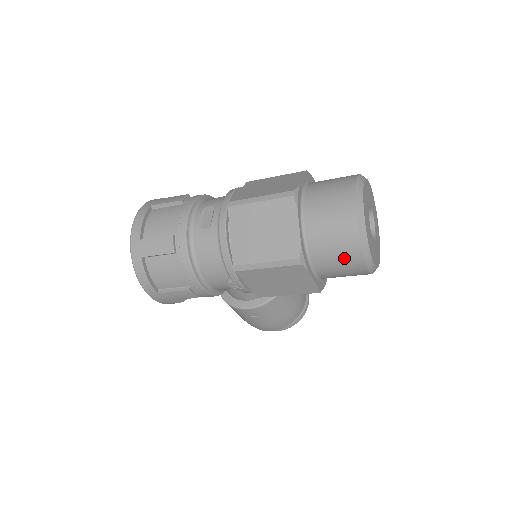
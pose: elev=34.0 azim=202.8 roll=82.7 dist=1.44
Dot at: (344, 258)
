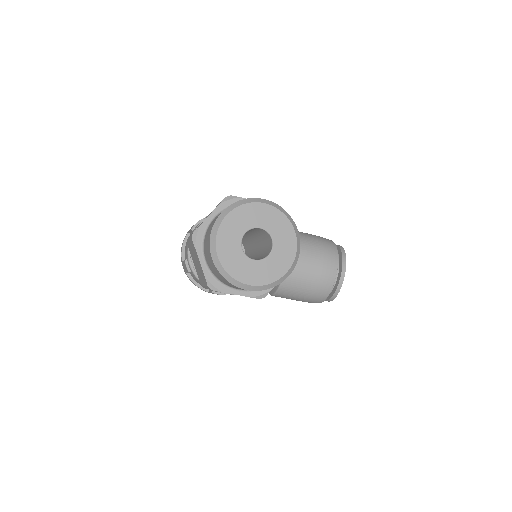
Dot at: (230, 284)
